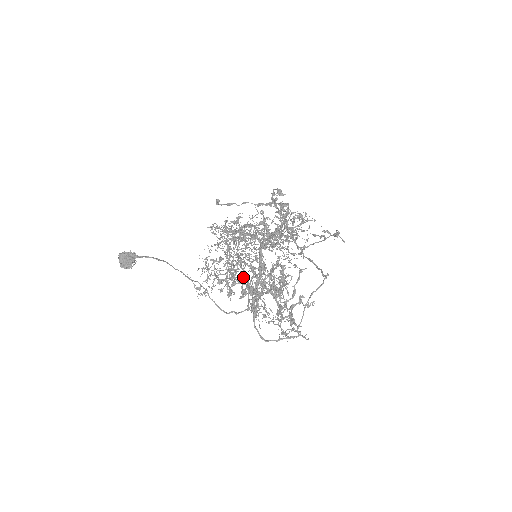
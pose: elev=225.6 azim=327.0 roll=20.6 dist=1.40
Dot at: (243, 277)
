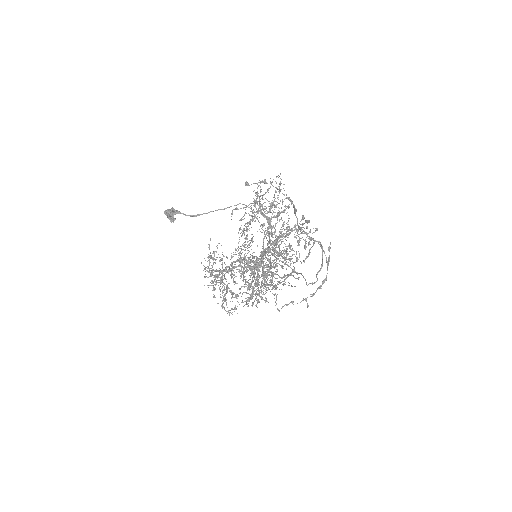
Dot at: occluded
